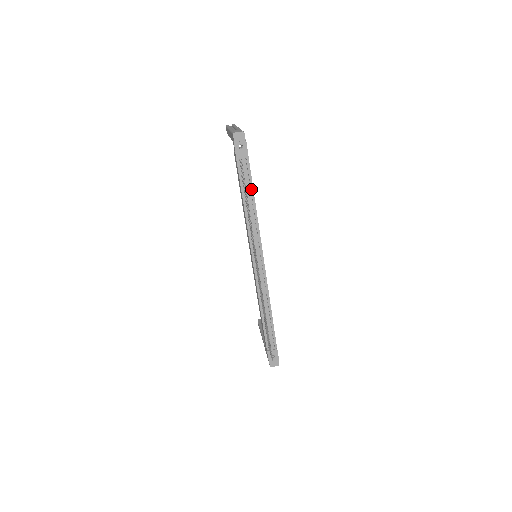
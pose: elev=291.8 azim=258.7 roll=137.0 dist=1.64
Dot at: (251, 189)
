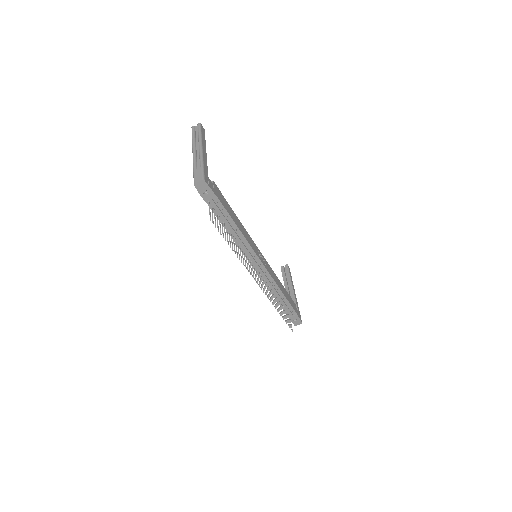
Dot at: (230, 219)
